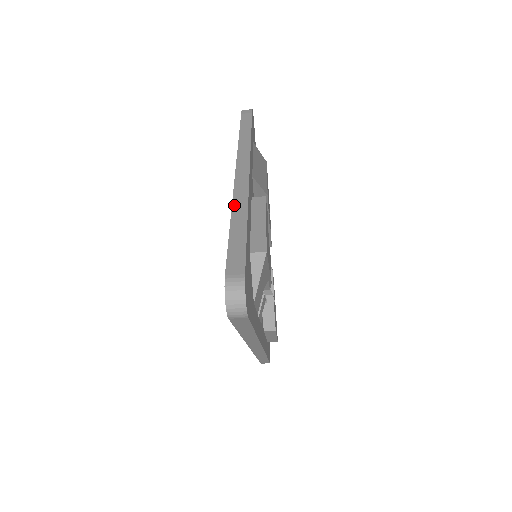
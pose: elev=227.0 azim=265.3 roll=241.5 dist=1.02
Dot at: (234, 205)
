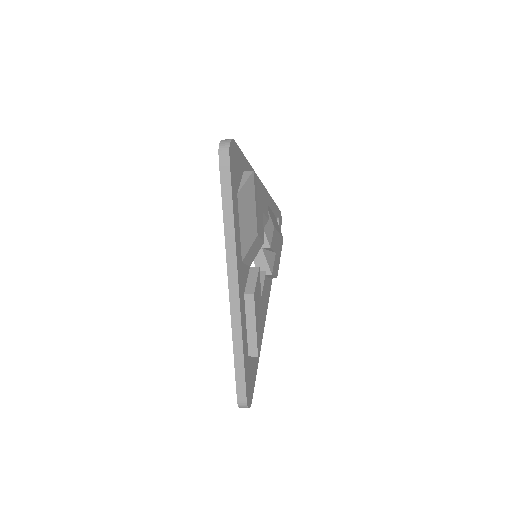
Dot at: (233, 337)
